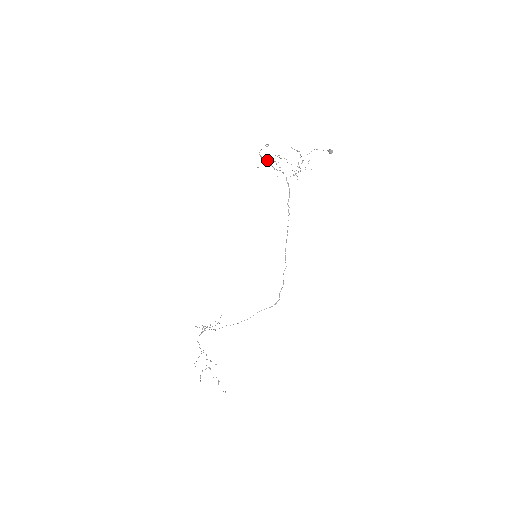
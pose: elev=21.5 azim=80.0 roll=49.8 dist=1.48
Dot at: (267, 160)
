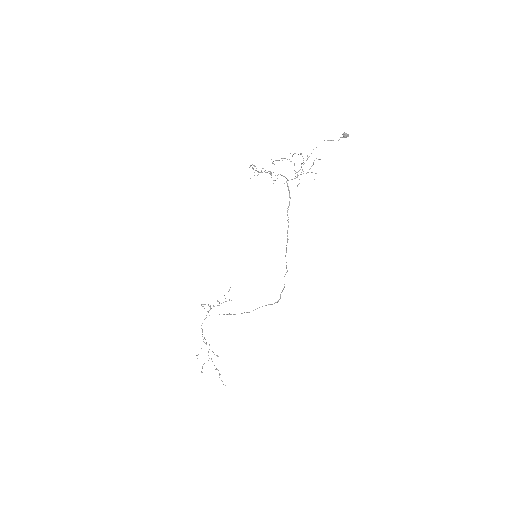
Dot at: (262, 168)
